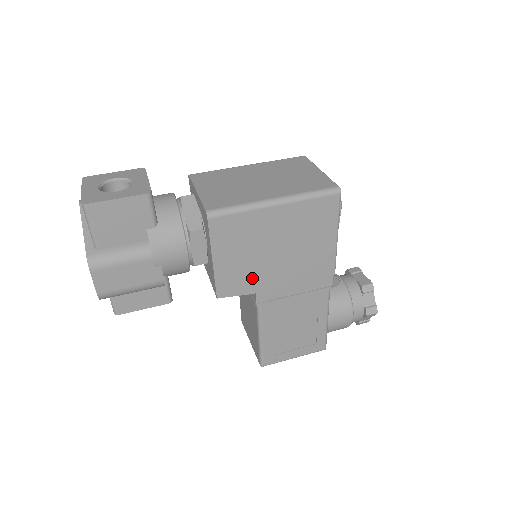
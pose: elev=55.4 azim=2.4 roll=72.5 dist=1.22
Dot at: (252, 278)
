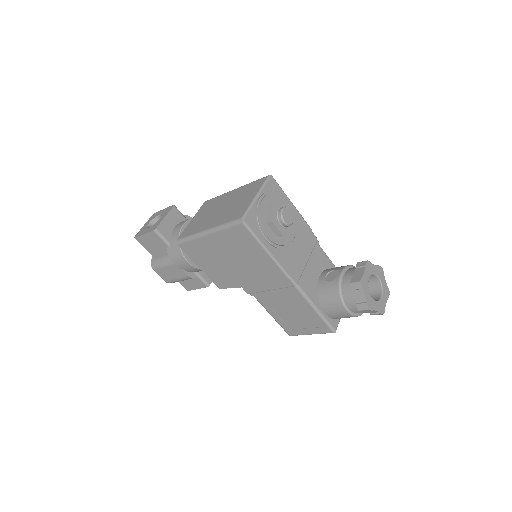
Dot at: (230, 278)
